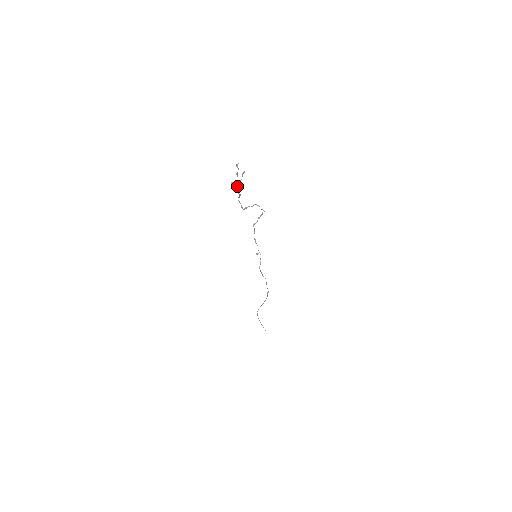
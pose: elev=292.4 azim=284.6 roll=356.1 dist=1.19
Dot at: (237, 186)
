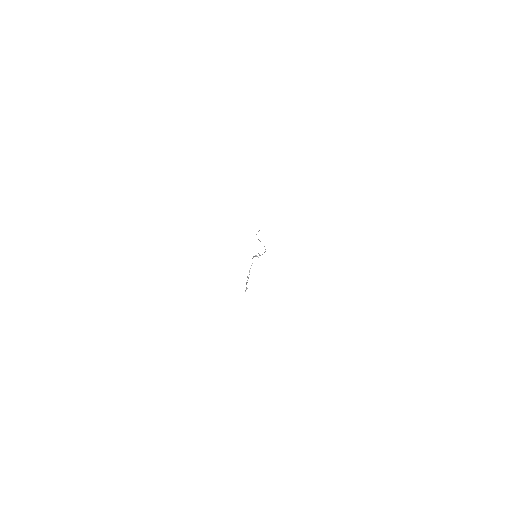
Dot at: (246, 284)
